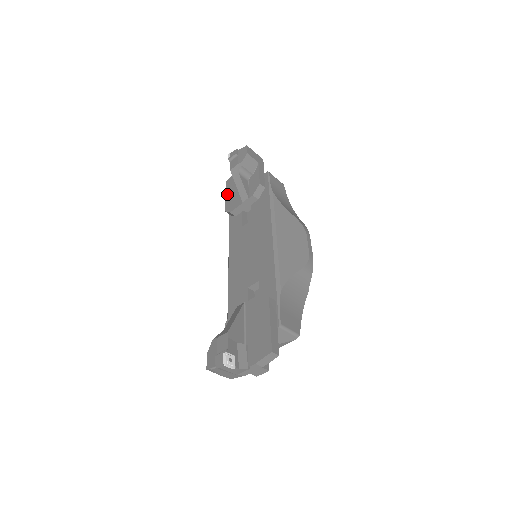
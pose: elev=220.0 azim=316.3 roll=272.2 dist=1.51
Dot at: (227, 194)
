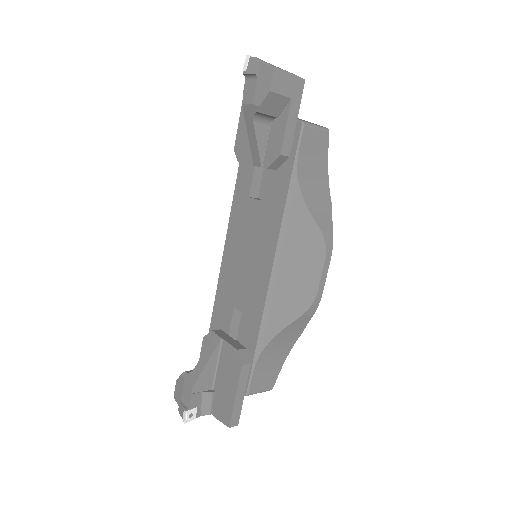
Dot at: (242, 114)
